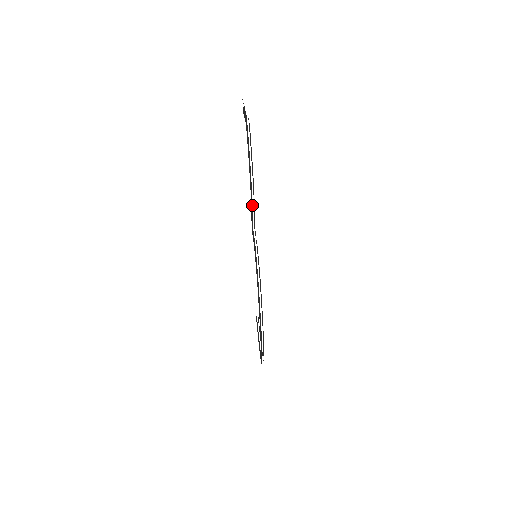
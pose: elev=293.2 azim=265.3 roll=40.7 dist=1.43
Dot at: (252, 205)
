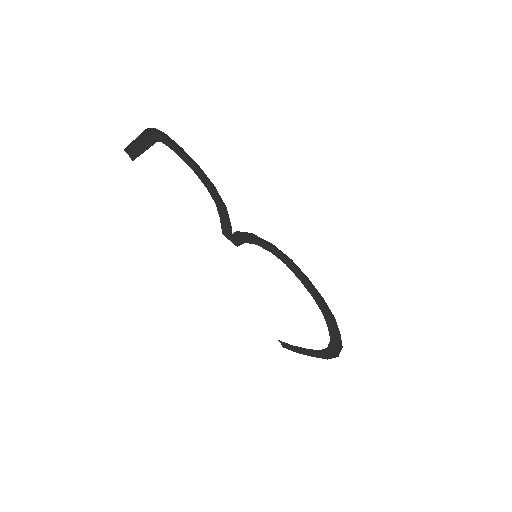
Dot at: (221, 206)
